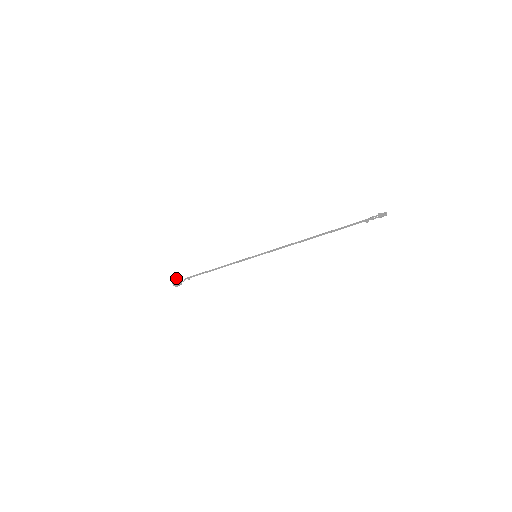
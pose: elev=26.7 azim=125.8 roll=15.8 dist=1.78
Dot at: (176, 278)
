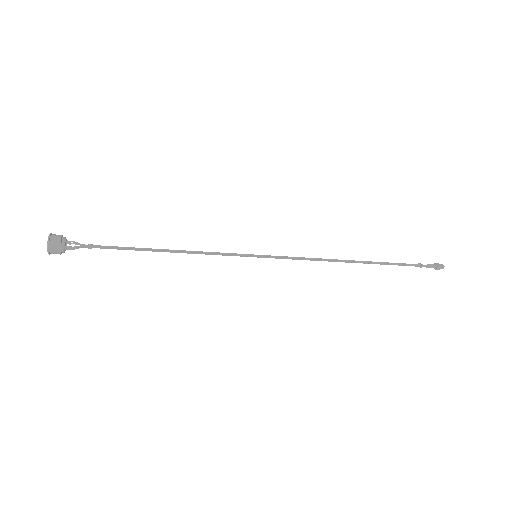
Dot at: (60, 243)
